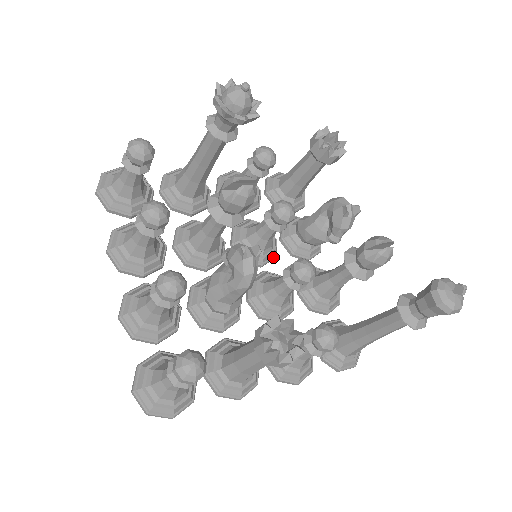
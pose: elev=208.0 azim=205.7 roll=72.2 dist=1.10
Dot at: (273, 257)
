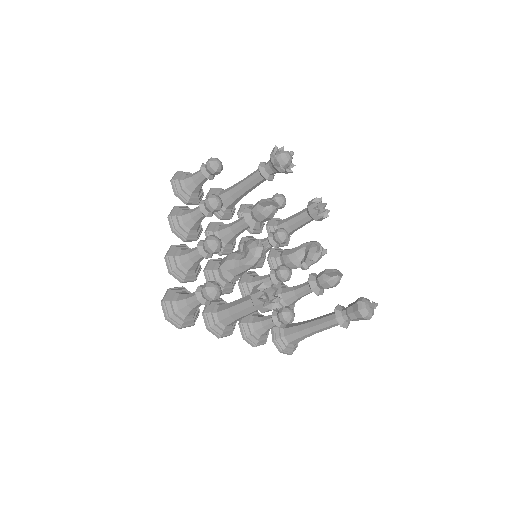
Dot at: (261, 266)
